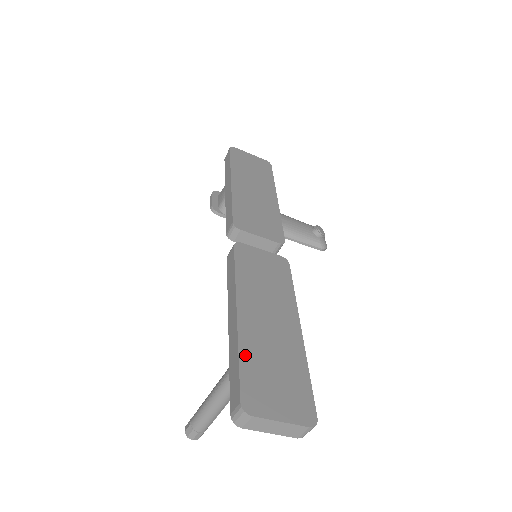
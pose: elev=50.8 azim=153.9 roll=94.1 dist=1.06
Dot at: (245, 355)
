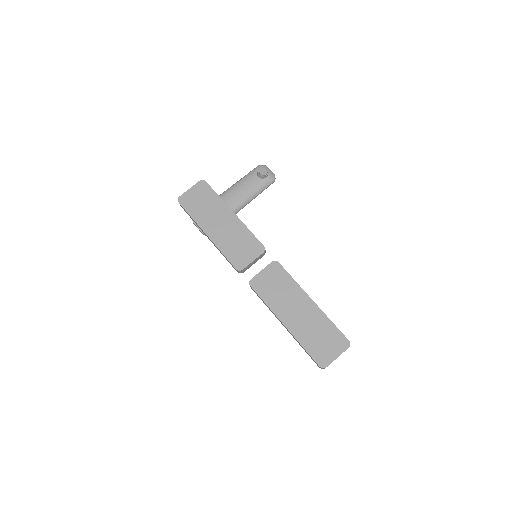
Dot at: (304, 344)
